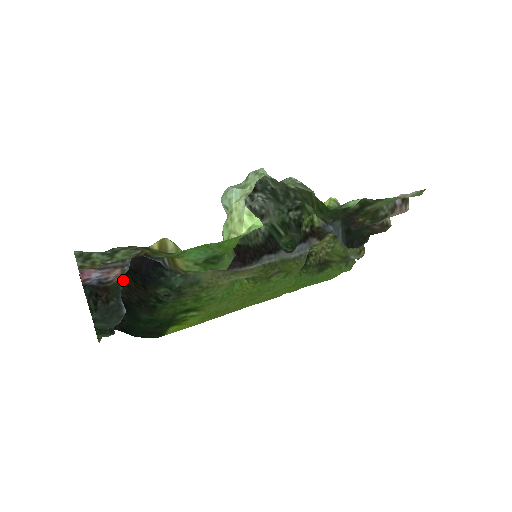
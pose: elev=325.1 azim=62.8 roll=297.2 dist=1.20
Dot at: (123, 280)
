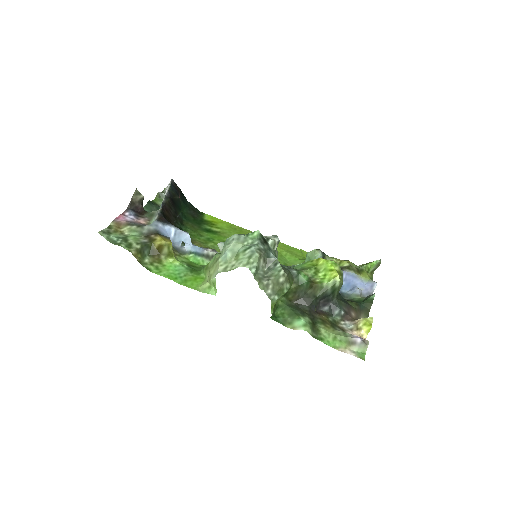
Dot at: (163, 206)
